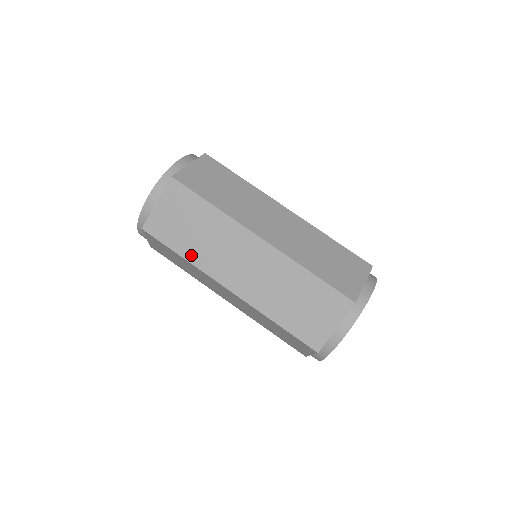
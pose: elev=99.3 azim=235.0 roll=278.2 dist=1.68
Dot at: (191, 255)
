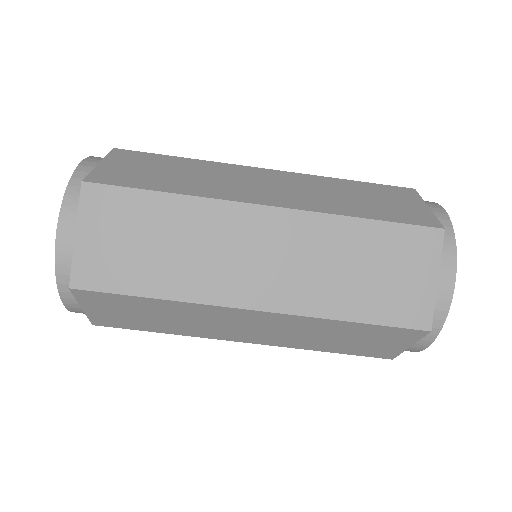
Dot at: (171, 288)
